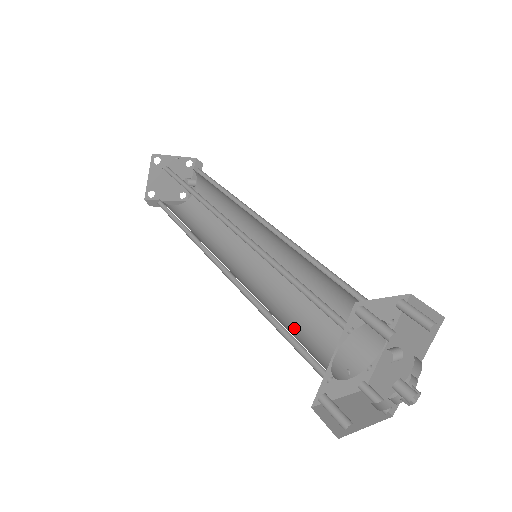
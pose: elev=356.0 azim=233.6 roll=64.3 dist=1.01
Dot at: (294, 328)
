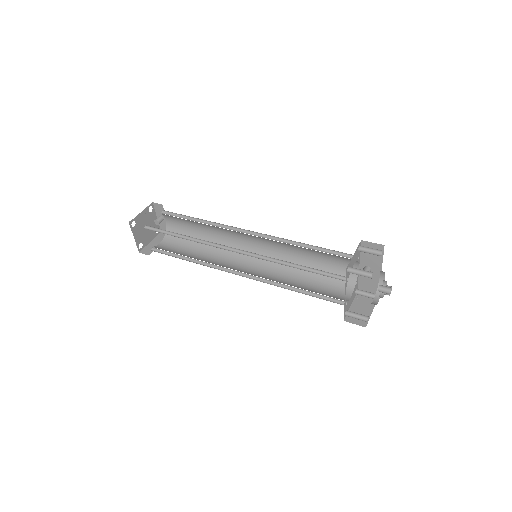
Dot at: (306, 285)
